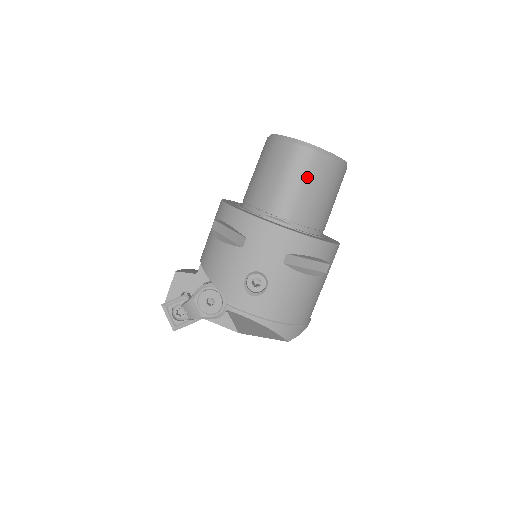
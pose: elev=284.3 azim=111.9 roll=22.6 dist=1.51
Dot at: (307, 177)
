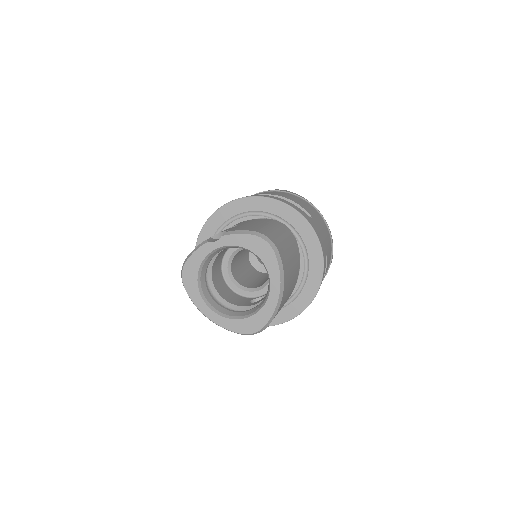
Dot at: occluded
